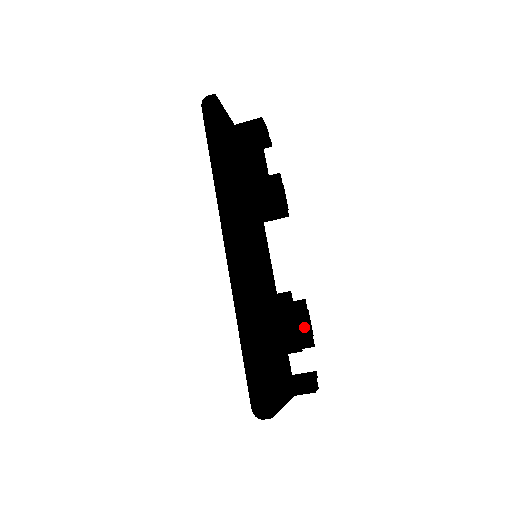
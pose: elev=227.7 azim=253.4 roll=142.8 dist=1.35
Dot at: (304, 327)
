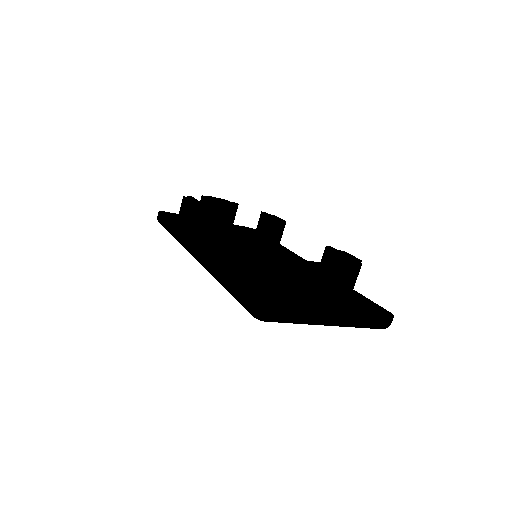
Dot at: (341, 261)
